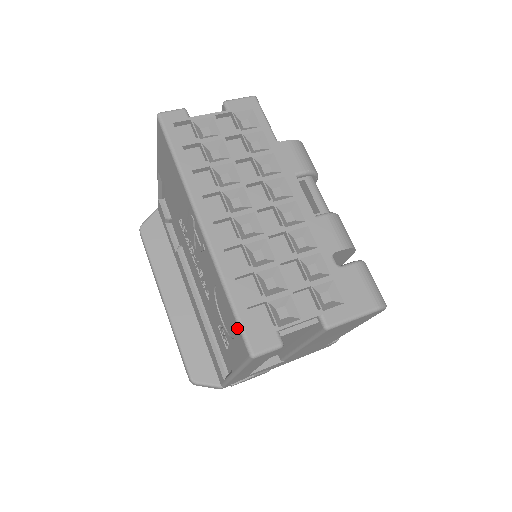
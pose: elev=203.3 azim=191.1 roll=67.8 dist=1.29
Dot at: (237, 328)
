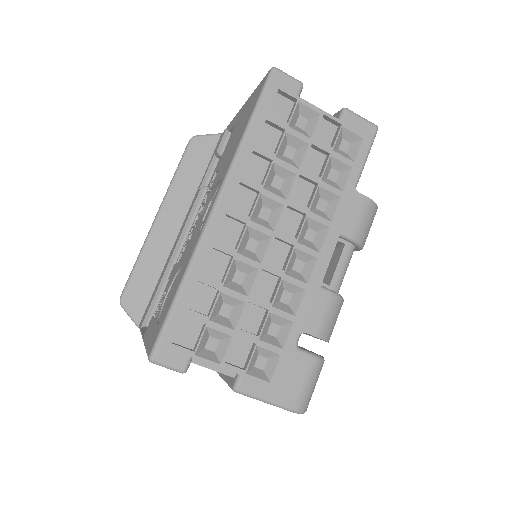
Dot at: (161, 324)
